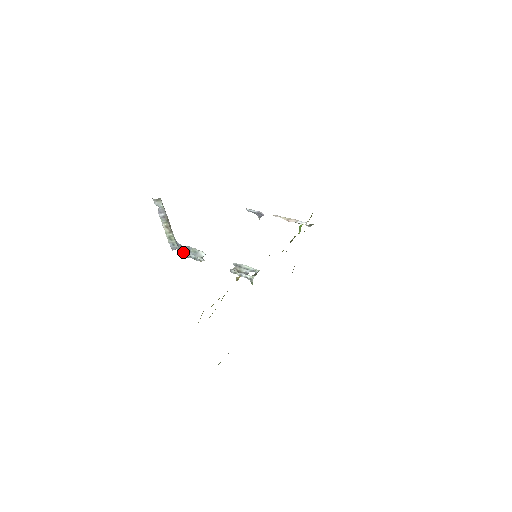
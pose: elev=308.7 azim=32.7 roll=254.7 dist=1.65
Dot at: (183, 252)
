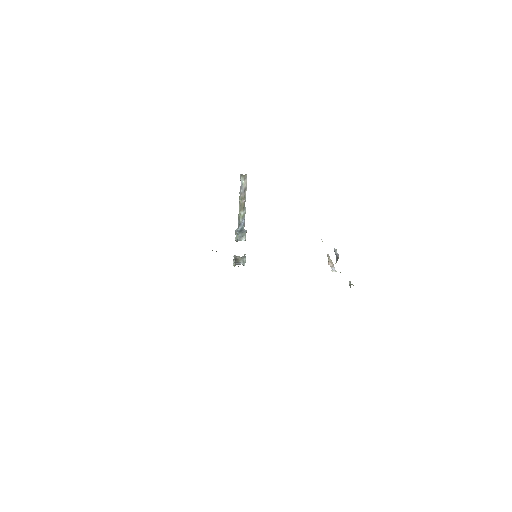
Dot at: (237, 230)
